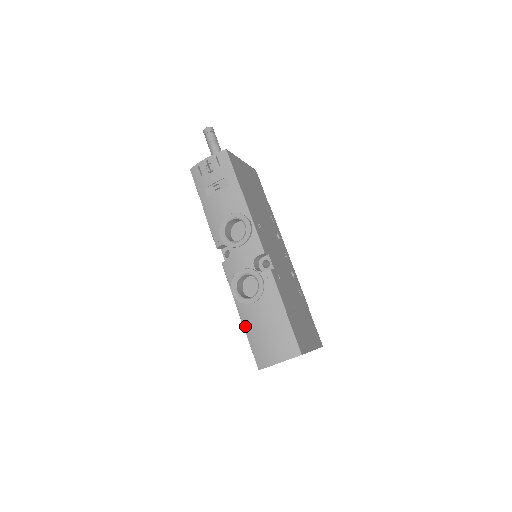
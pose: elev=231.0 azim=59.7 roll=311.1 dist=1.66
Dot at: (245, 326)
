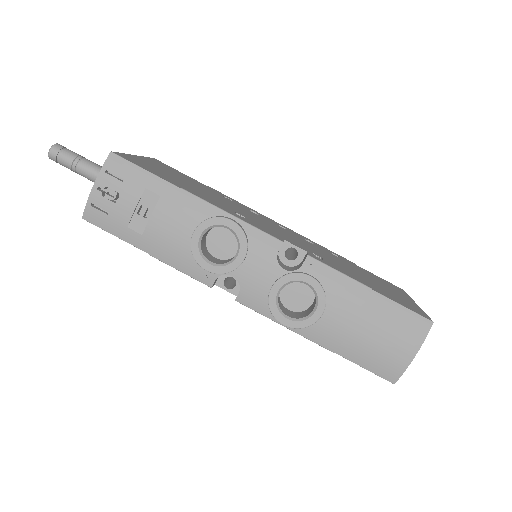
Dot at: (333, 349)
